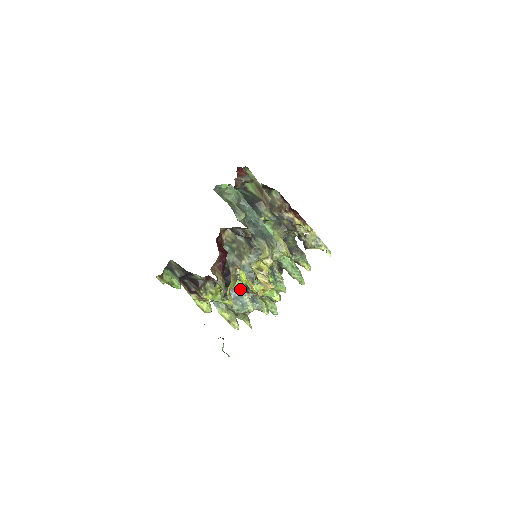
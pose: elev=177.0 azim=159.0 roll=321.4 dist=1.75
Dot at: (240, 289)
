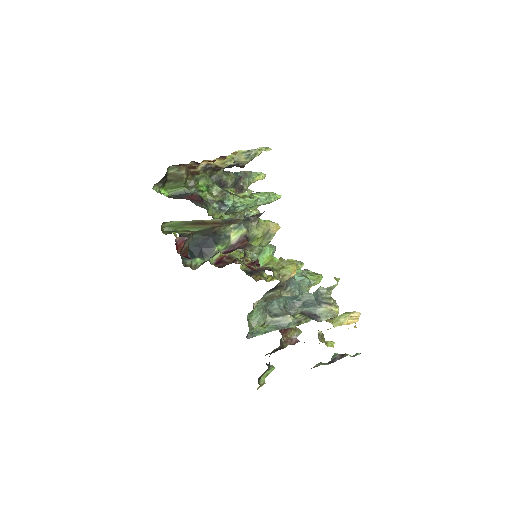
Dot at: occluded
